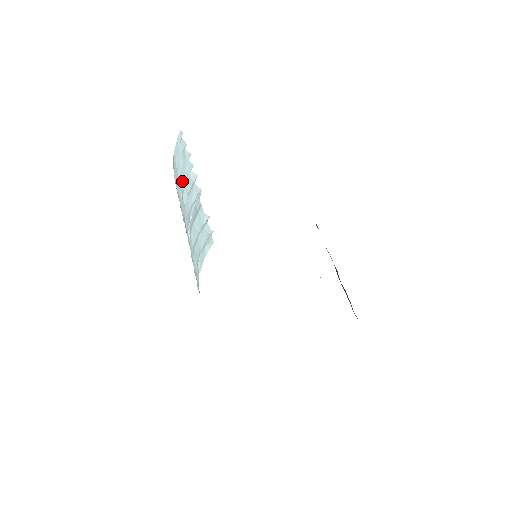
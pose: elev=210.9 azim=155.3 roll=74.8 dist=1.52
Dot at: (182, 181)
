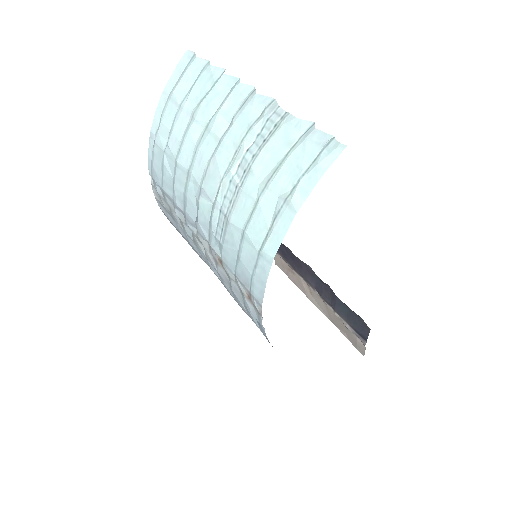
Dot at: (205, 109)
